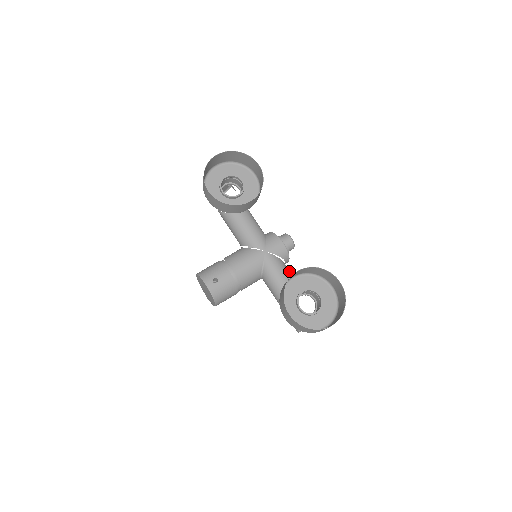
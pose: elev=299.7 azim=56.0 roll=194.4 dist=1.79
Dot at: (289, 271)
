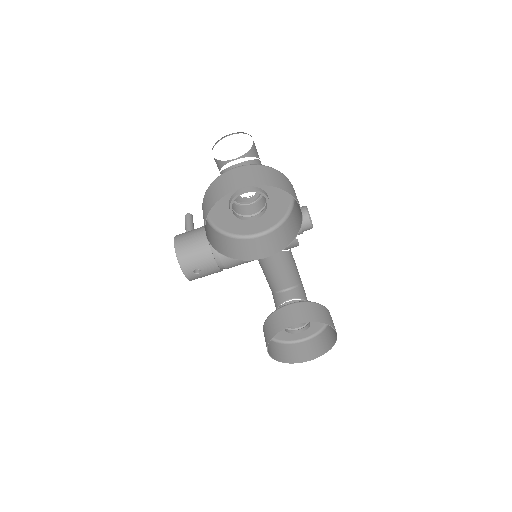
Dot at: (291, 262)
